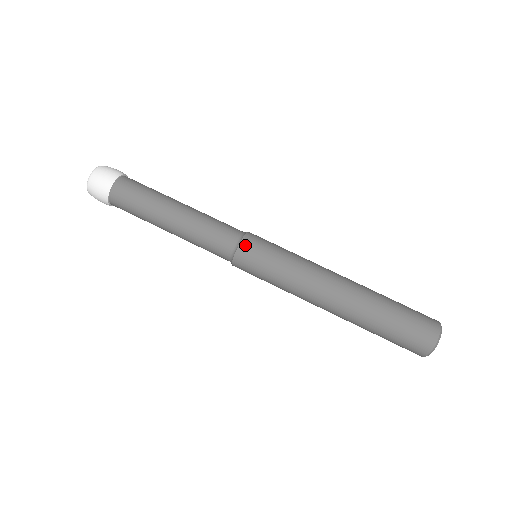
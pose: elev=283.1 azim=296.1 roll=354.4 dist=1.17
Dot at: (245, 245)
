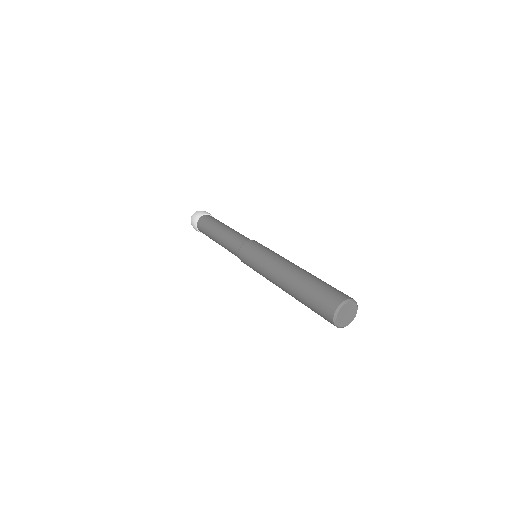
Dot at: (253, 241)
